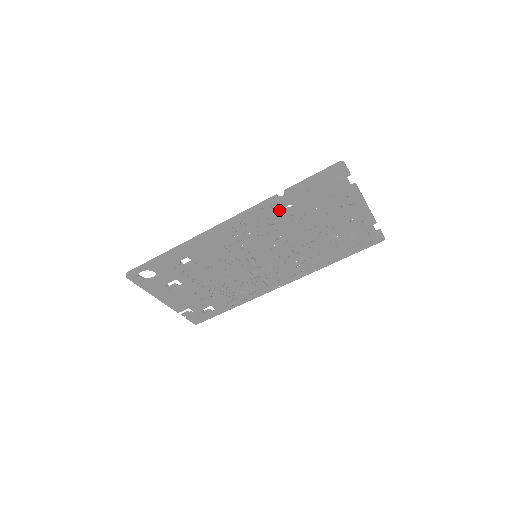
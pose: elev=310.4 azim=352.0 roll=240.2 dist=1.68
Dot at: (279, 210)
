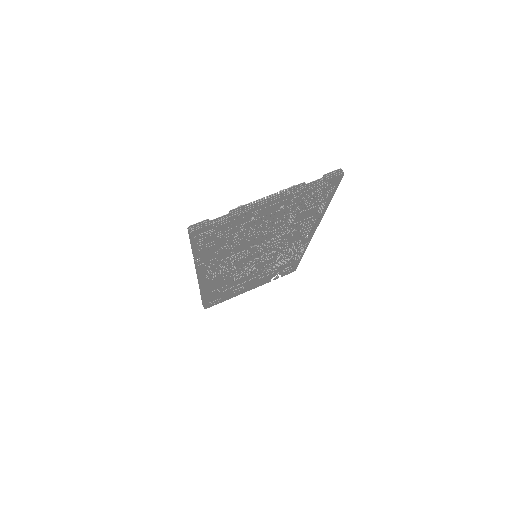
Dot at: (212, 258)
